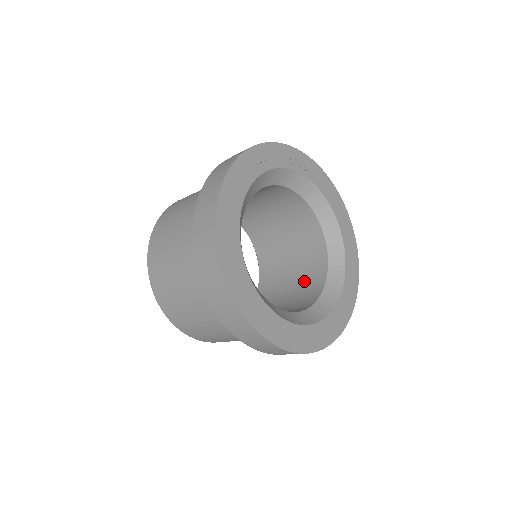
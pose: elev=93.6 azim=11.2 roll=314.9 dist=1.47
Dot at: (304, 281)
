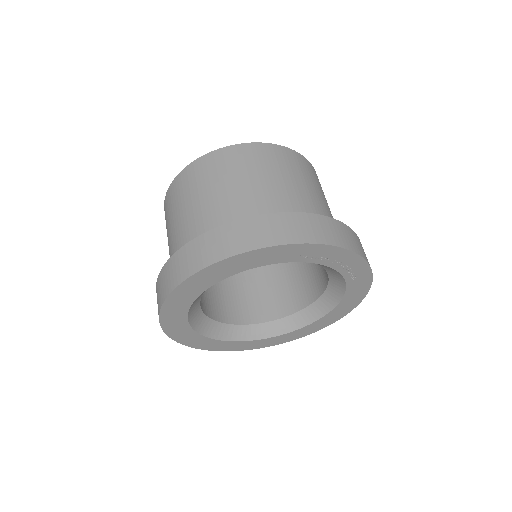
Dot at: (268, 296)
